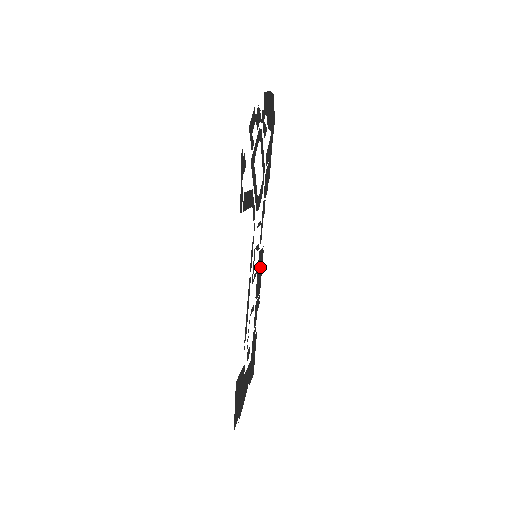
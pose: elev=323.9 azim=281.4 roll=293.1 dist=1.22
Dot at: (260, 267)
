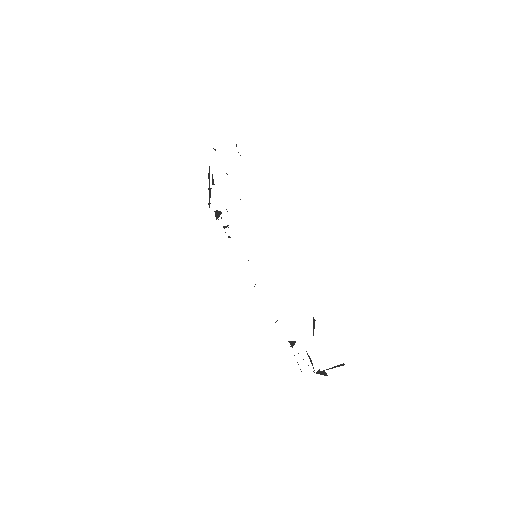
Dot at: occluded
